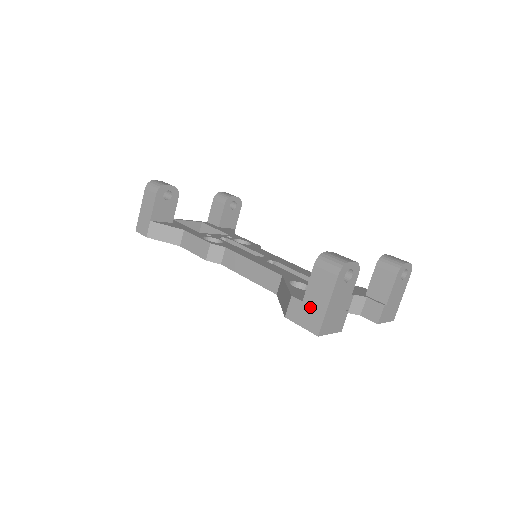
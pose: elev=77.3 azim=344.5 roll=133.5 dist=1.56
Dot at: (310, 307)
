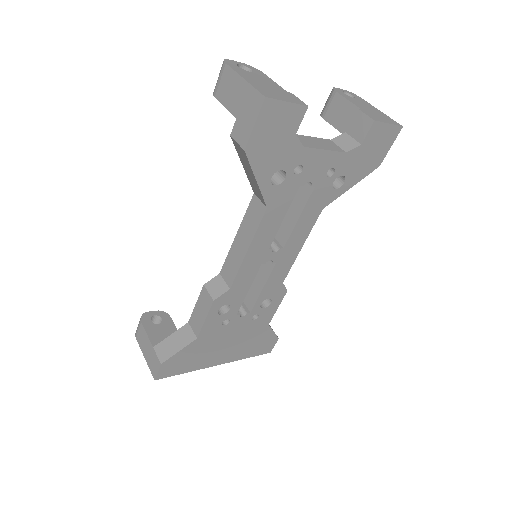
Dot at: (241, 107)
